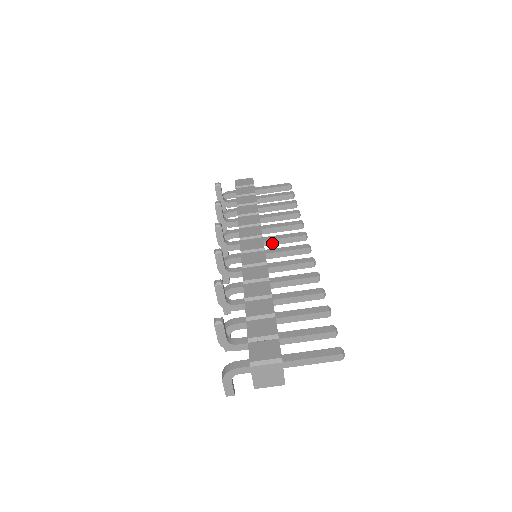
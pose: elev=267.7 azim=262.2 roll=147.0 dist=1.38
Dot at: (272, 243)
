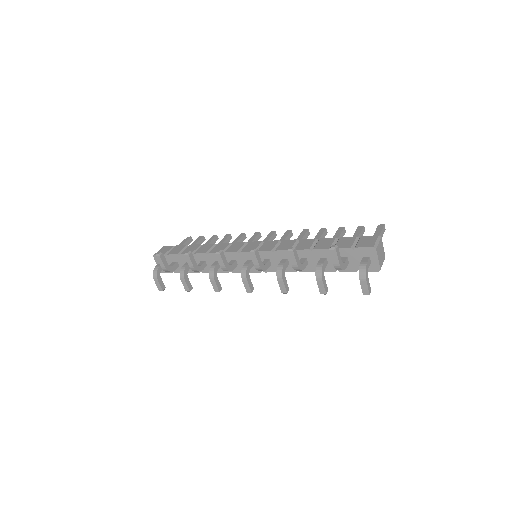
Dot at: occluded
